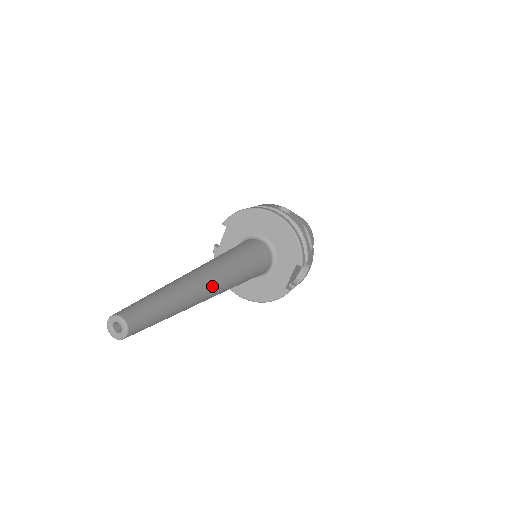
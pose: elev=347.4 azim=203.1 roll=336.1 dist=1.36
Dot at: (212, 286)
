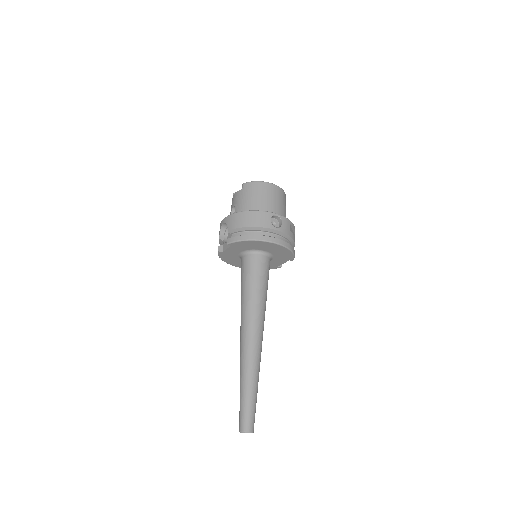
Dot at: occluded
